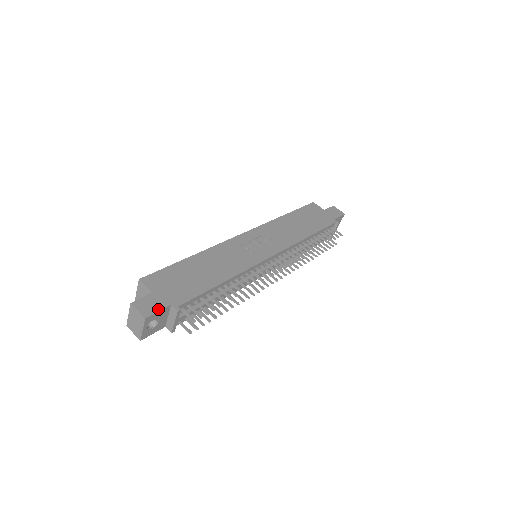
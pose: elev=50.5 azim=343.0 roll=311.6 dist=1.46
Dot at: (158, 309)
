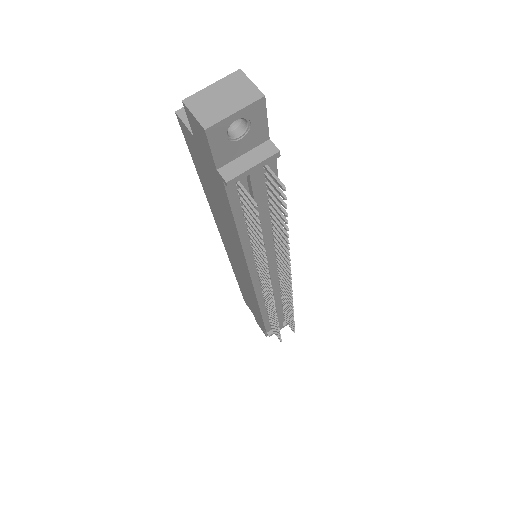
Dot at: (265, 117)
